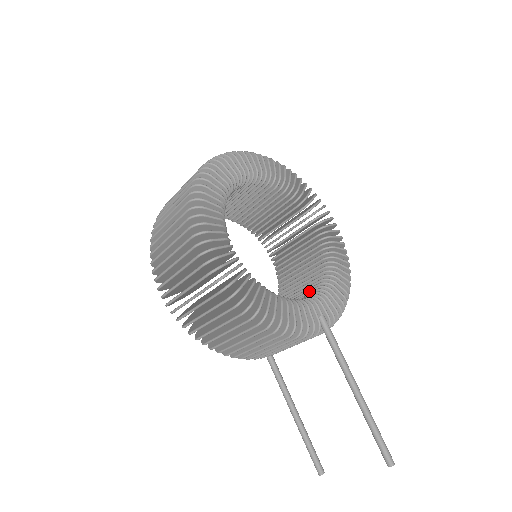
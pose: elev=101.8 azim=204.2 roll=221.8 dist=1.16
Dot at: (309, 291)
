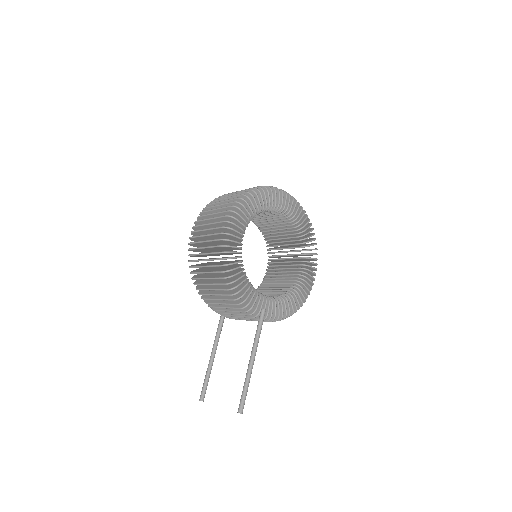
Dot at: occluded
